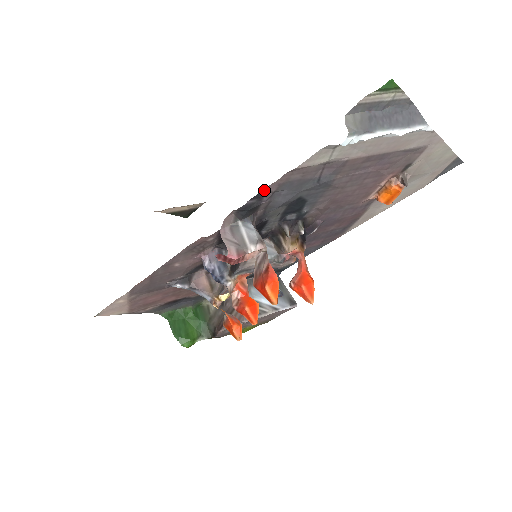
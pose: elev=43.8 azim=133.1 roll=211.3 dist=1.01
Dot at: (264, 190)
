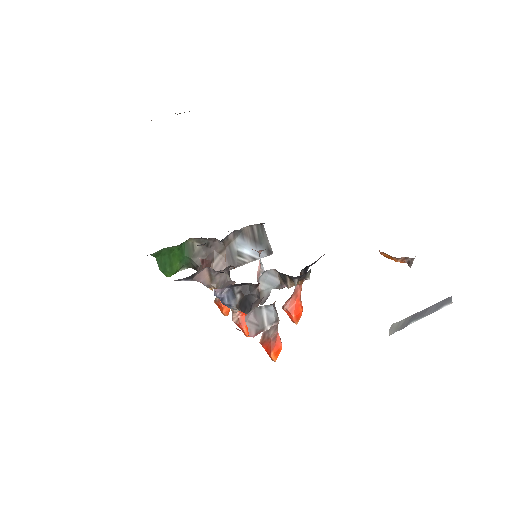
Dot at: occluded
